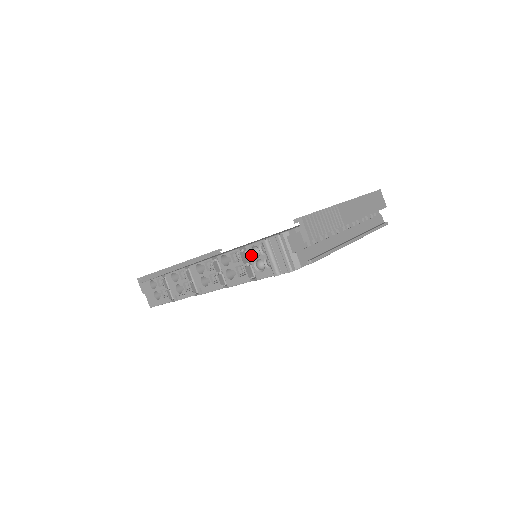
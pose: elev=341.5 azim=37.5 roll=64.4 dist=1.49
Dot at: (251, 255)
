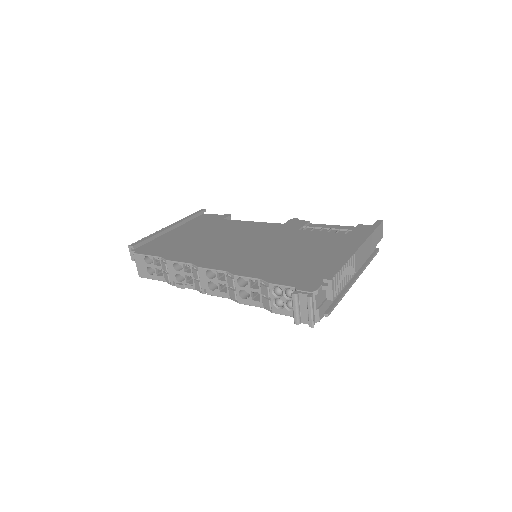
Dot at: (273, 292)
